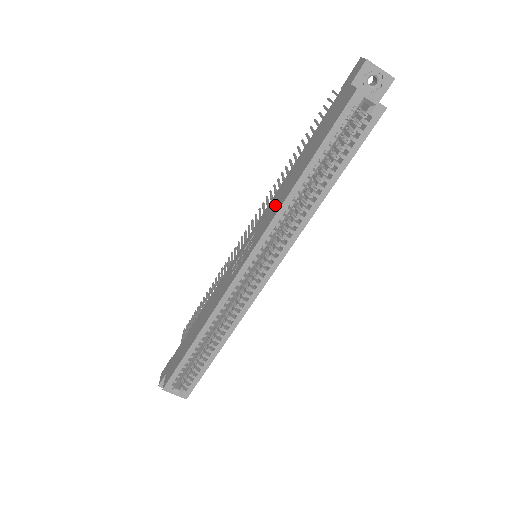
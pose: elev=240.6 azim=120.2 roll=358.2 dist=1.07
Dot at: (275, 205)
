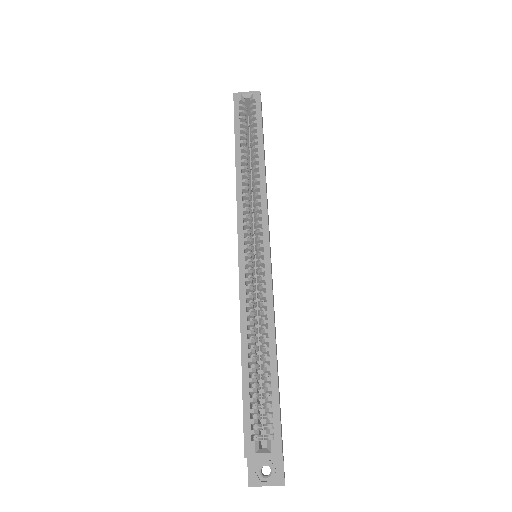
Dot at: occluded
